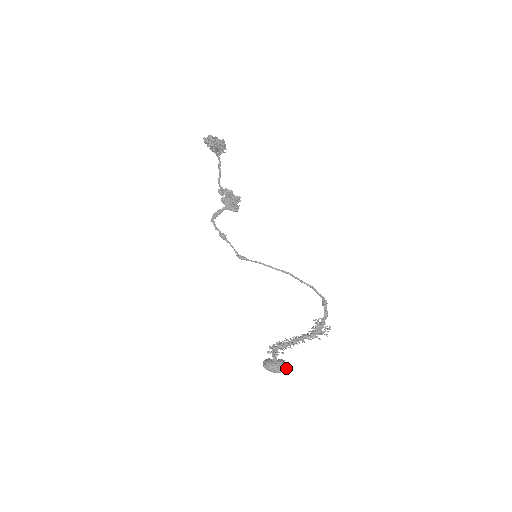
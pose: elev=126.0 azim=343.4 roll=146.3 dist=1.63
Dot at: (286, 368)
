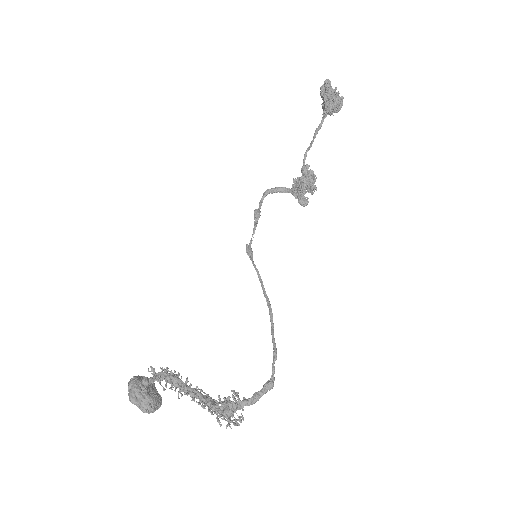
Dot at: (144, 407)
